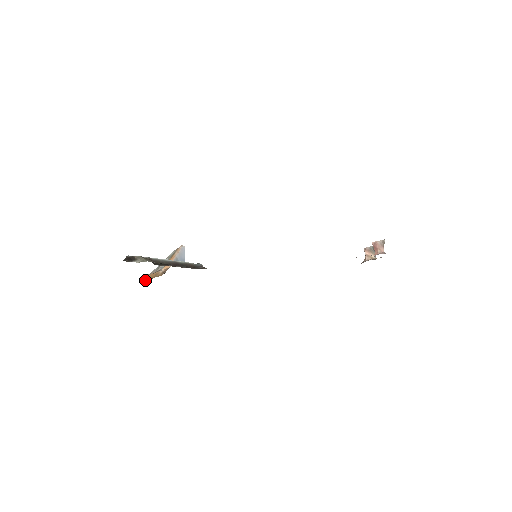
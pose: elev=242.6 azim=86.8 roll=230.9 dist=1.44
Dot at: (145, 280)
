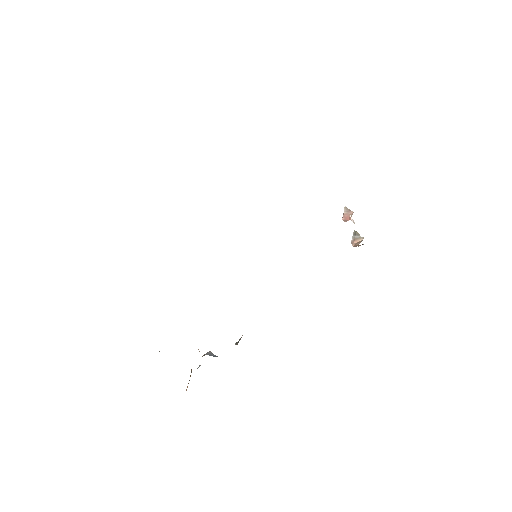
Dot at: occluded
